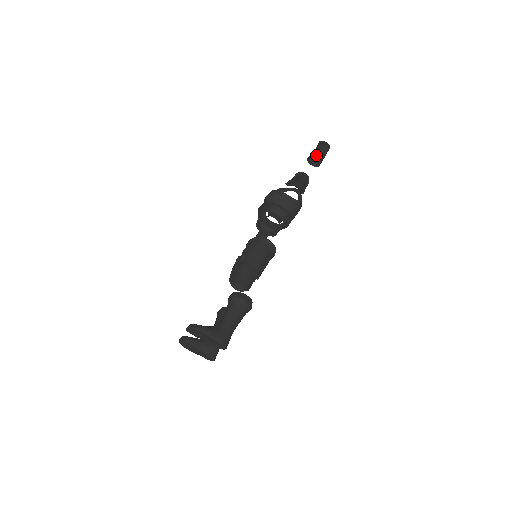
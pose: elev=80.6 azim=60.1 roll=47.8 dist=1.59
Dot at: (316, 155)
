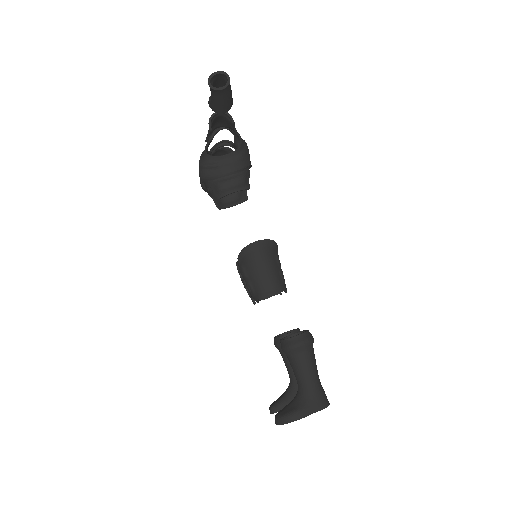
Dot at: (219, 101)
